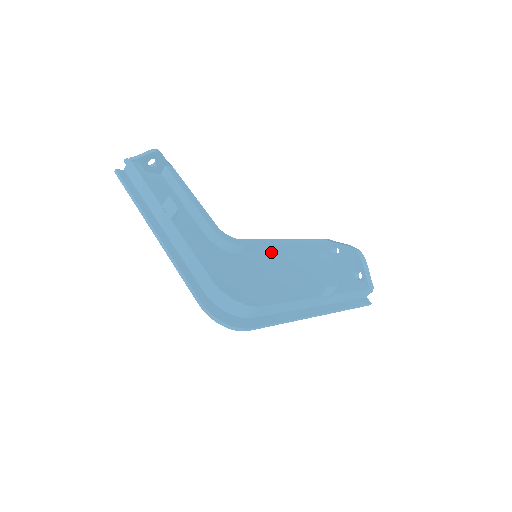
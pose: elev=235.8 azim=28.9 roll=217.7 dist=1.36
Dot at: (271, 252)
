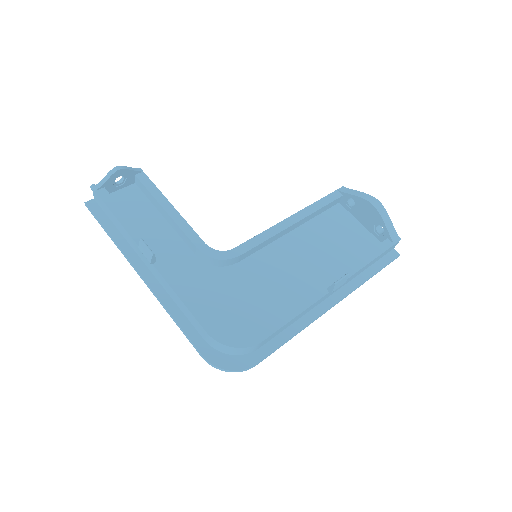
Dot at: (273, 240)
